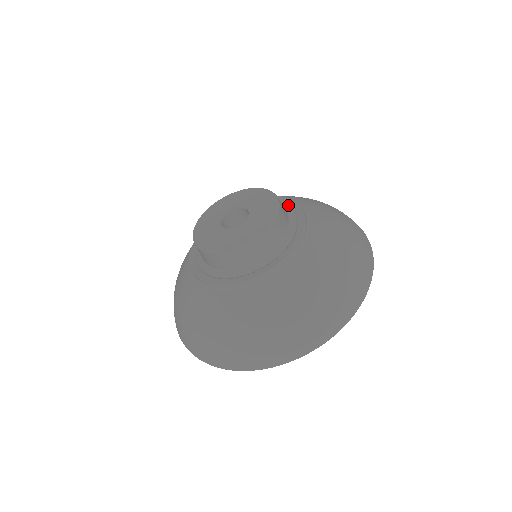
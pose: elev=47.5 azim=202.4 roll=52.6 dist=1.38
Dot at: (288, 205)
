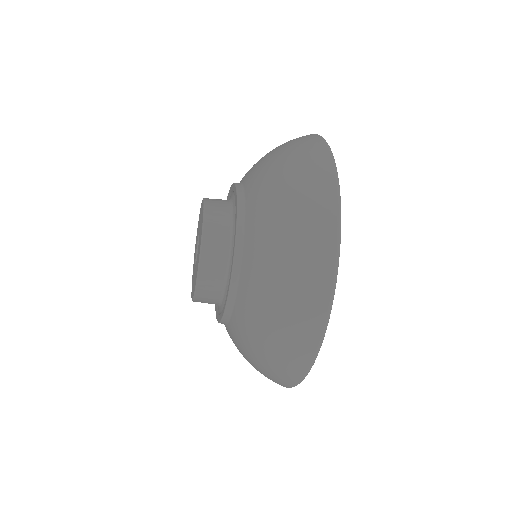
Dot at: (233, 192)
